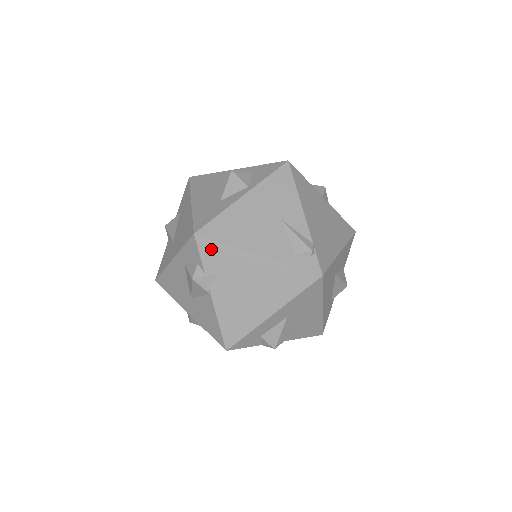
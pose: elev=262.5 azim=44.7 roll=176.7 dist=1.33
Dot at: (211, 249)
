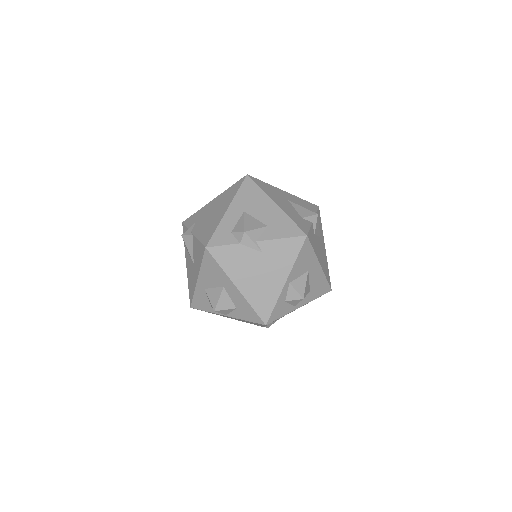
Dot at: (191, 219)
